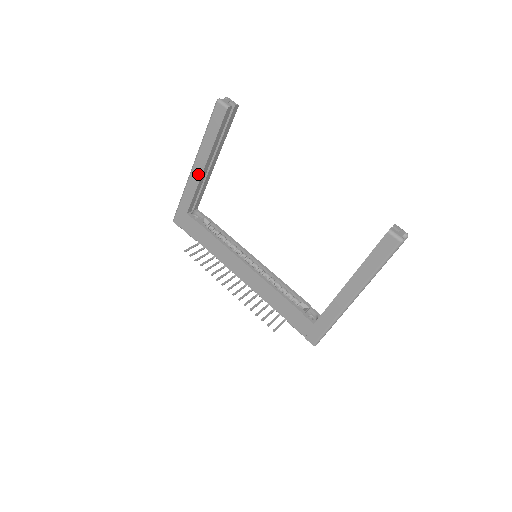
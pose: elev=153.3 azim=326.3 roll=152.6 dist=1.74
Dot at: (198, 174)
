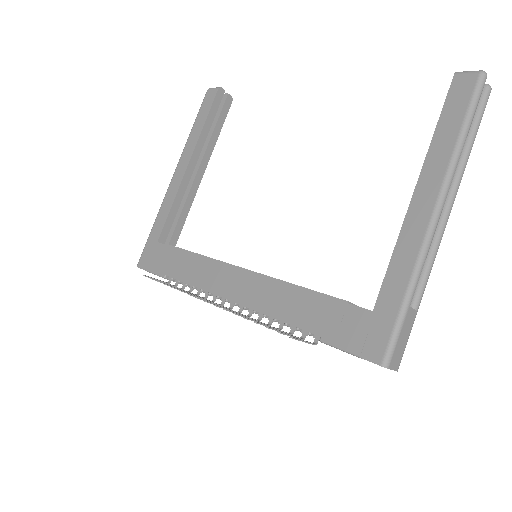
Dot at: (178, 179)
